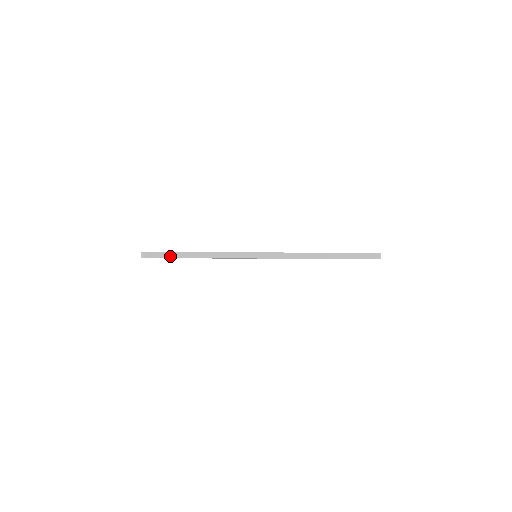
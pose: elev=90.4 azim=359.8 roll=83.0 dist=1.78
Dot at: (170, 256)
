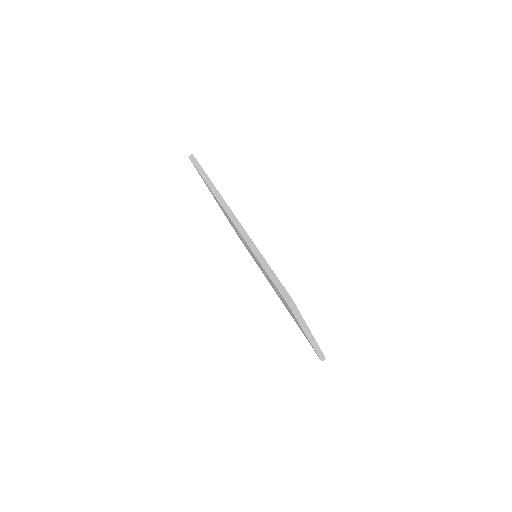
Dot at: (197, 166)
